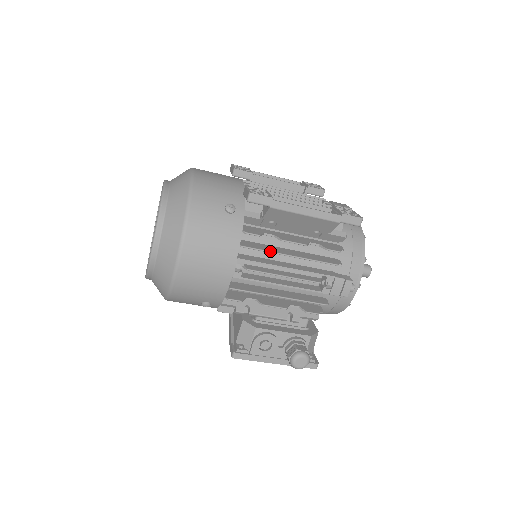
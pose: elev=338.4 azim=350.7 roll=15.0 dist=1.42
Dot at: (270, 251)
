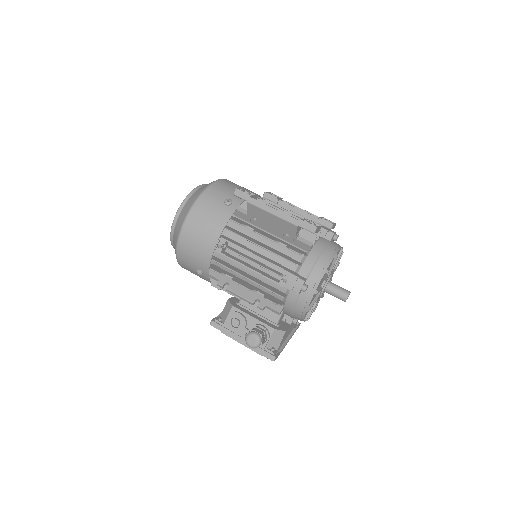
Dot at: (244, 237)
